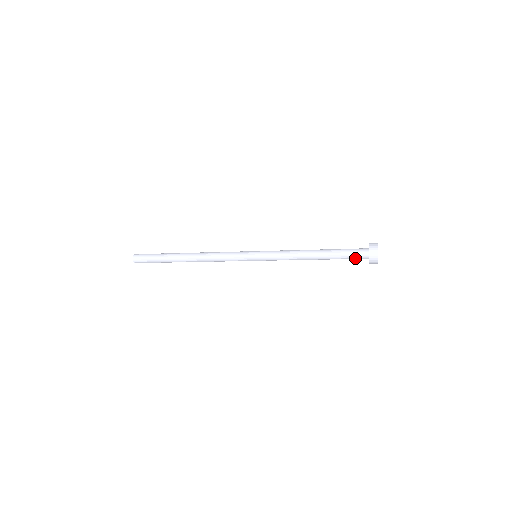
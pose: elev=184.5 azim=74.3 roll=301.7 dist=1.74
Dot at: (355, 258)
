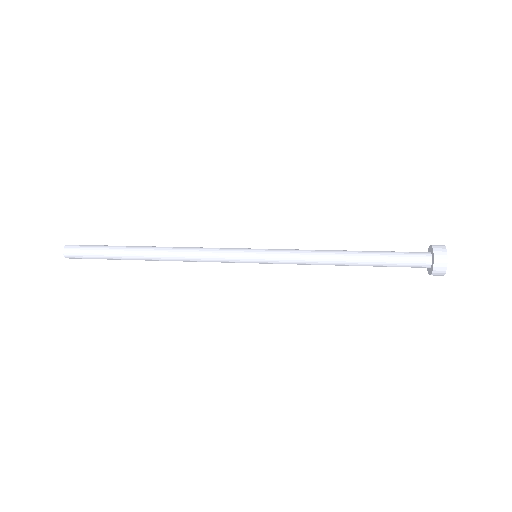
Dot at: (410, 261)
